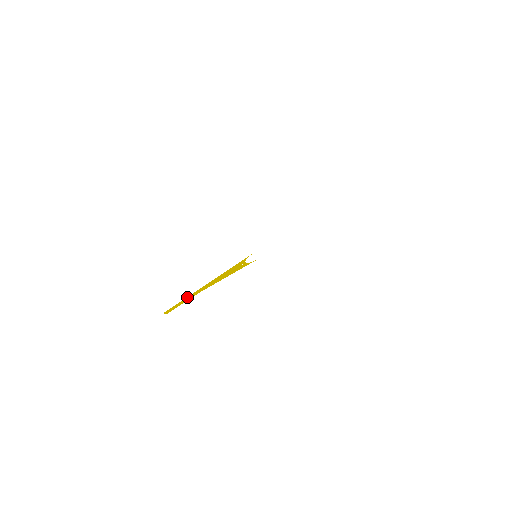
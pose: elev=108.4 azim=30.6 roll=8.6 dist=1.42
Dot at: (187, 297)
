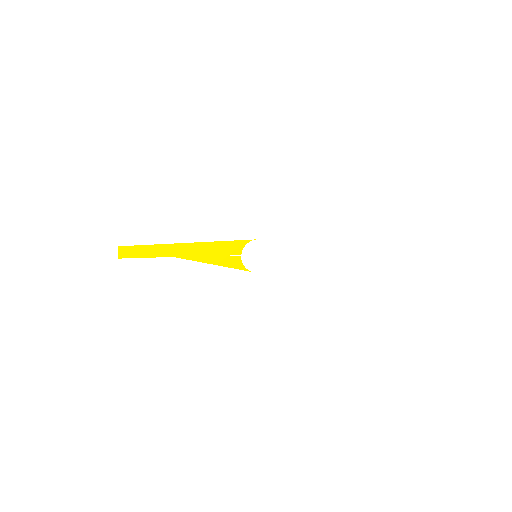
Dot at: (157, 246)
